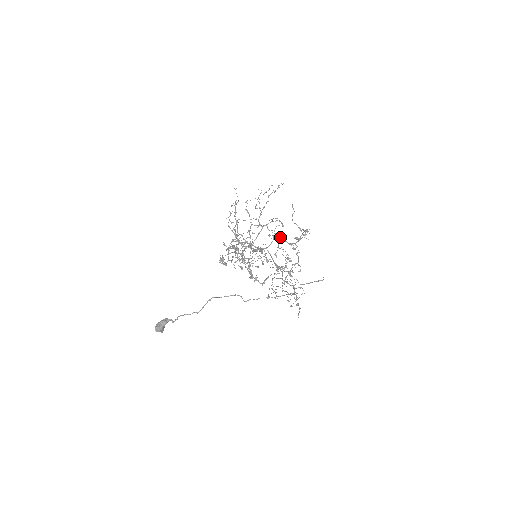
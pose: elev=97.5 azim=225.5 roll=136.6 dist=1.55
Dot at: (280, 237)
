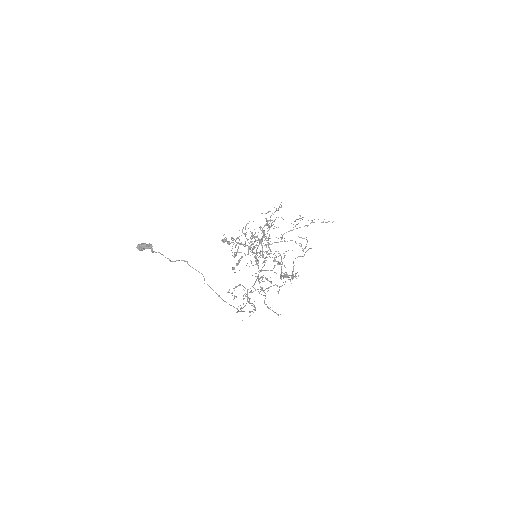
Dot at: occluded
